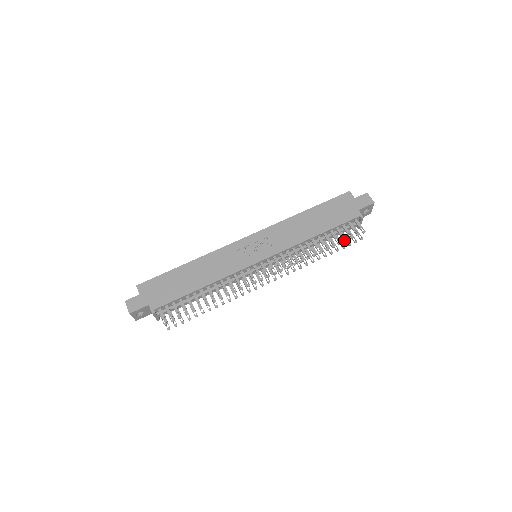
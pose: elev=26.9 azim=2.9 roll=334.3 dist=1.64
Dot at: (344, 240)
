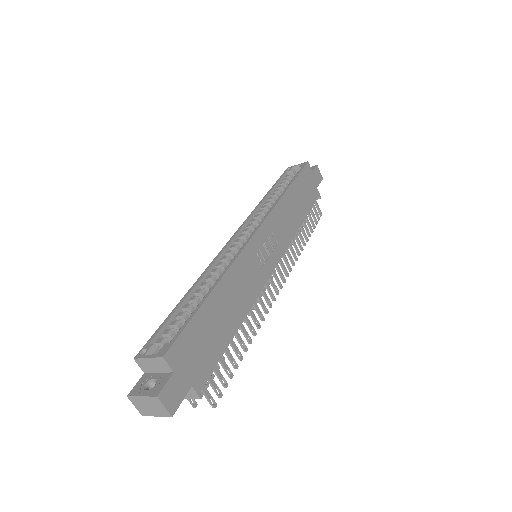
Dot at: (315, 227)
